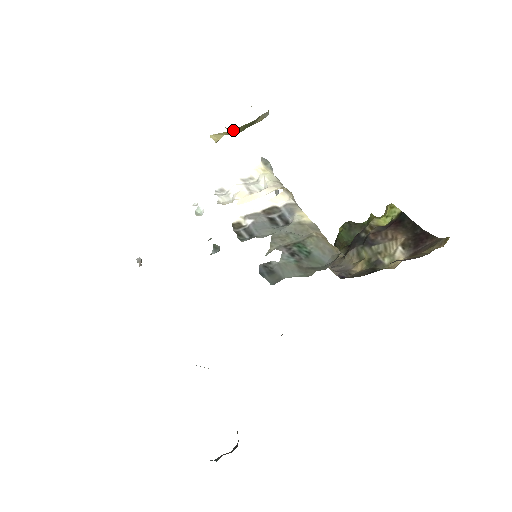
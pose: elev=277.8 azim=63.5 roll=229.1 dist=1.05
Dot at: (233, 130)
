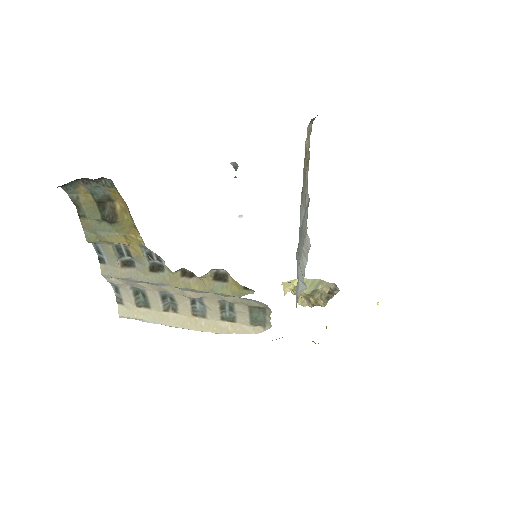
Dot at: occluded
